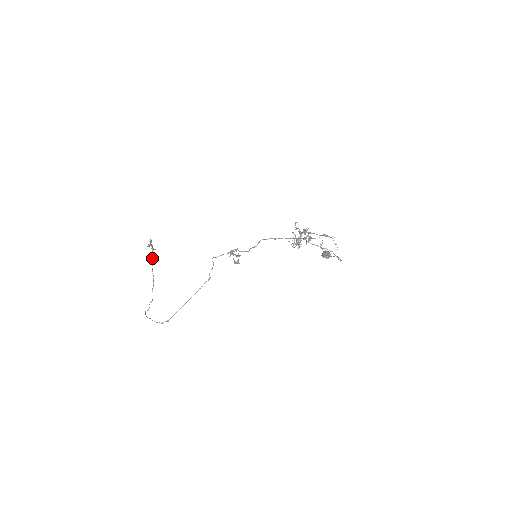
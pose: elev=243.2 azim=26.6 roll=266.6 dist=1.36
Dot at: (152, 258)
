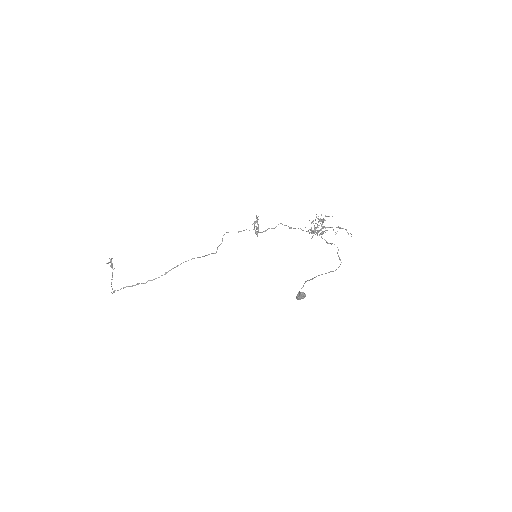
Dot at: (113, 269)
